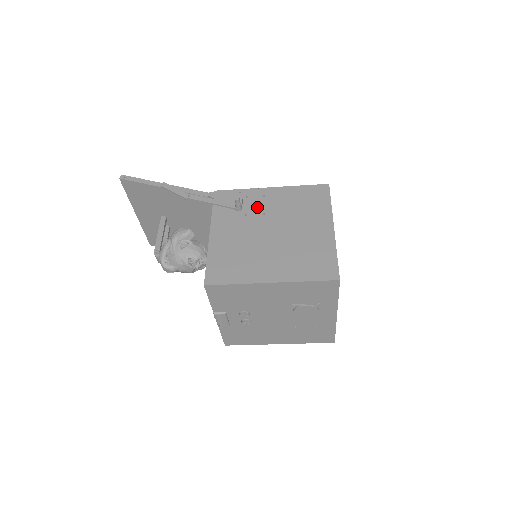
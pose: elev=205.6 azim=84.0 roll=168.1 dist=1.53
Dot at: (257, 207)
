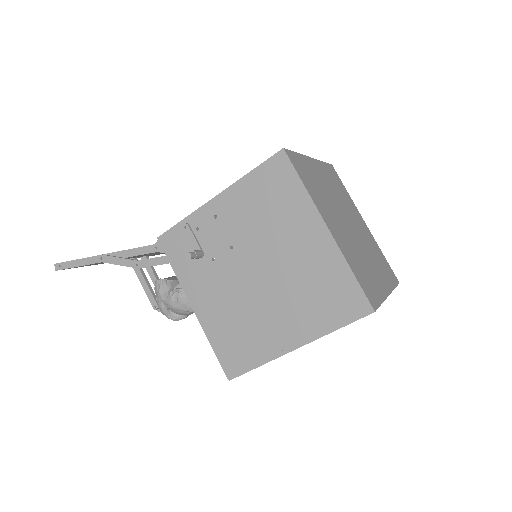
Dot at: (218, 240)
